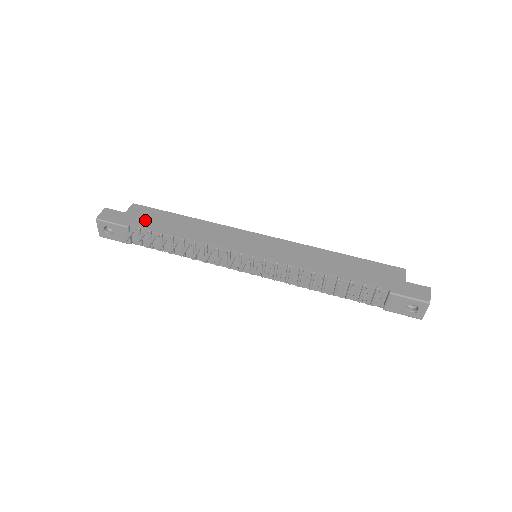
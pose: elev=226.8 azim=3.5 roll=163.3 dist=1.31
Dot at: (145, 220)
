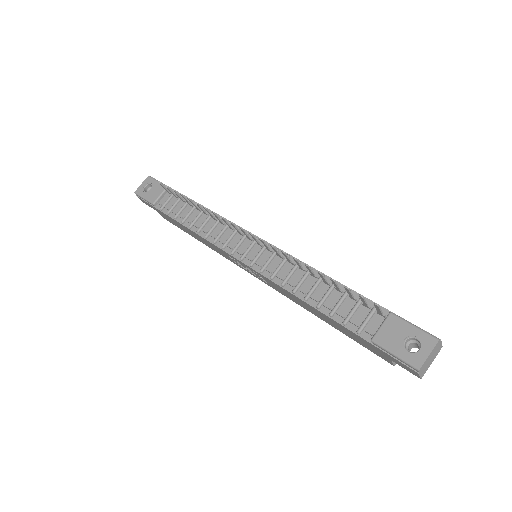
Dot at: occluded
